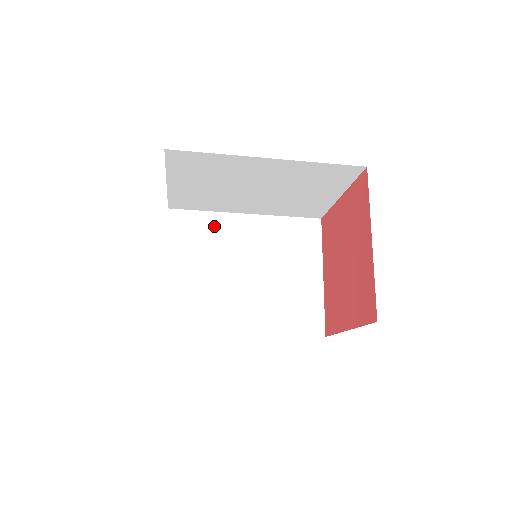
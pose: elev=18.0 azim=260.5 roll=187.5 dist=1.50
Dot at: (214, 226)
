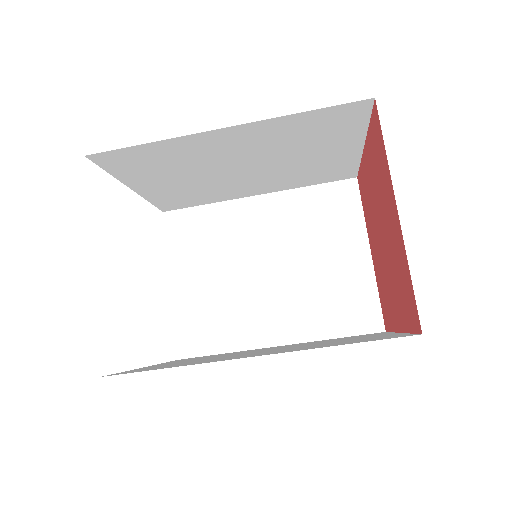
Dot at: occluded
